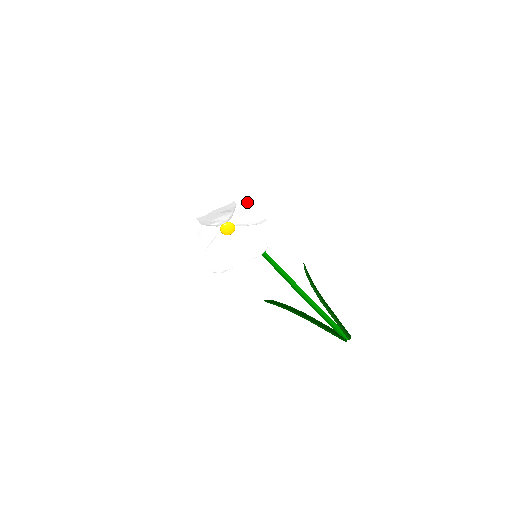
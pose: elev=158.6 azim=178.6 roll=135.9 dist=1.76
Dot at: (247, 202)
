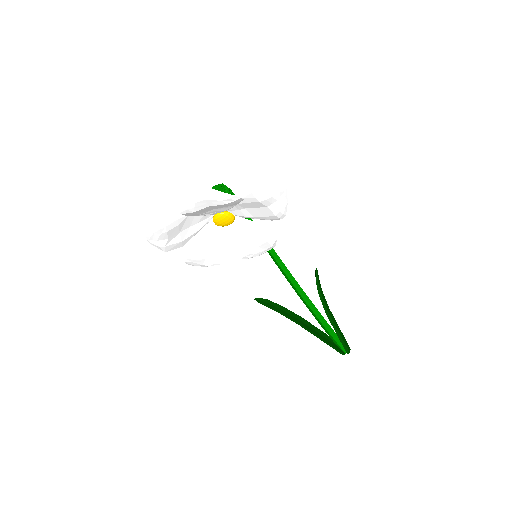
Dot at: (260, 198)
